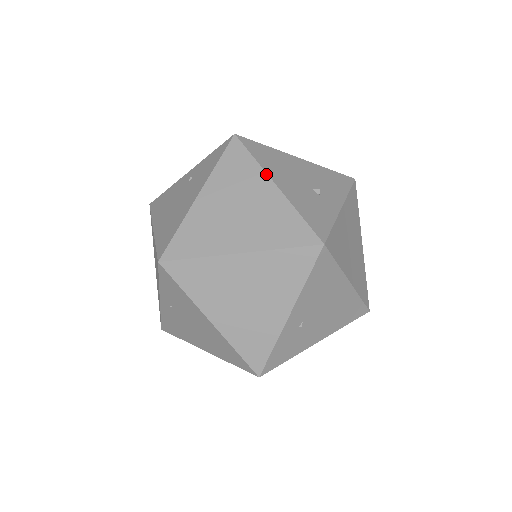
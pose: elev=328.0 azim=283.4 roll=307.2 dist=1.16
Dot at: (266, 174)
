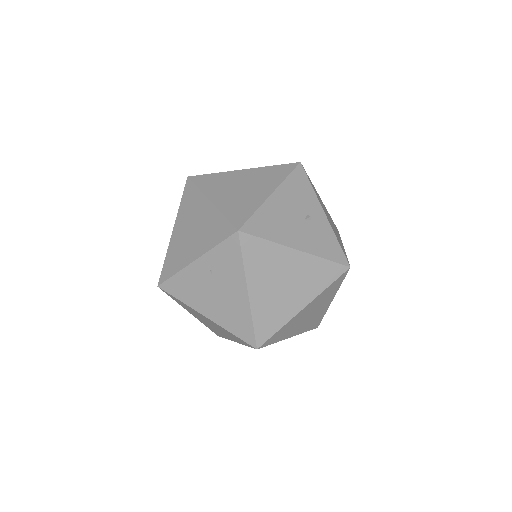
Dot at: (285, 247)
